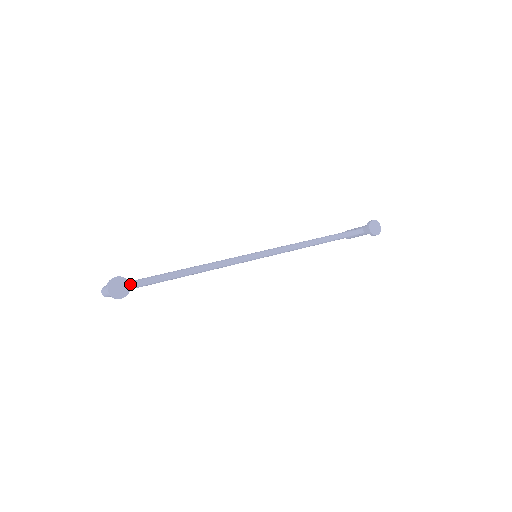
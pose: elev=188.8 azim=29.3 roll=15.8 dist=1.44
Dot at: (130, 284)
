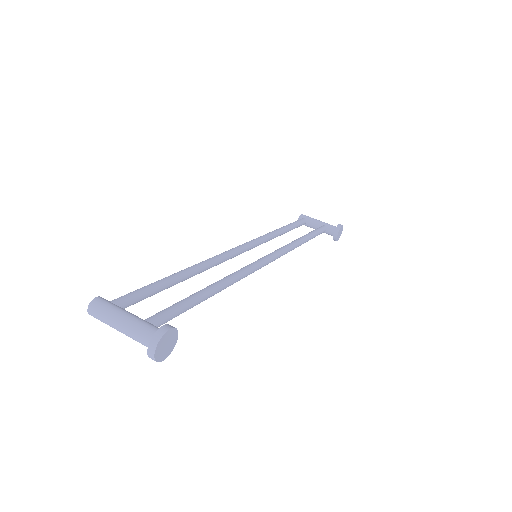
Dot at: (161, 322)
